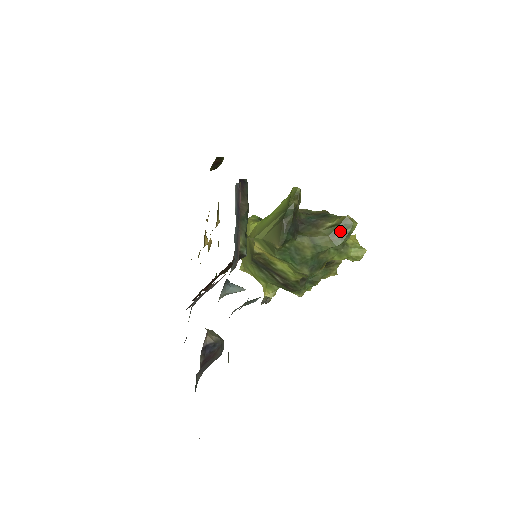
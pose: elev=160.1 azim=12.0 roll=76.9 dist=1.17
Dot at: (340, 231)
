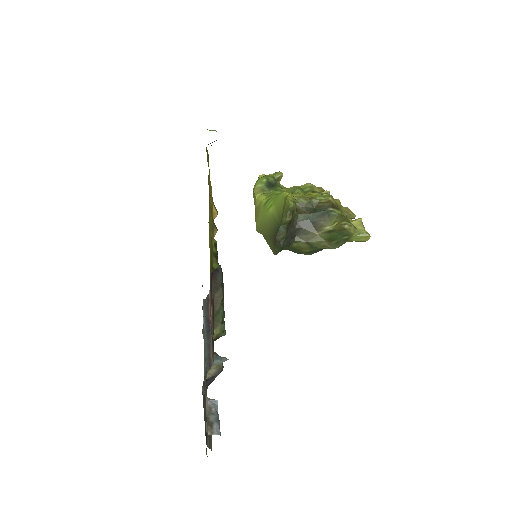
Dot at: (337, 238)
